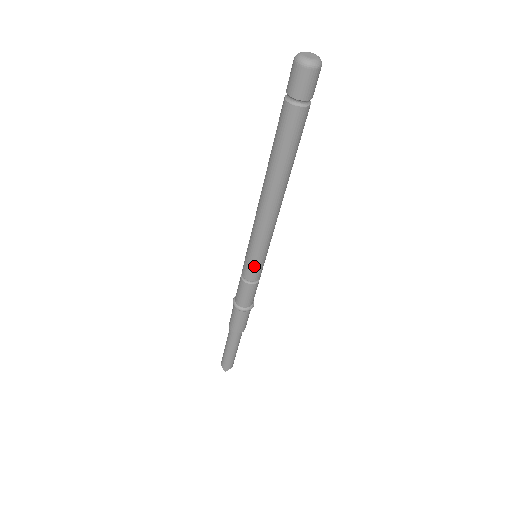
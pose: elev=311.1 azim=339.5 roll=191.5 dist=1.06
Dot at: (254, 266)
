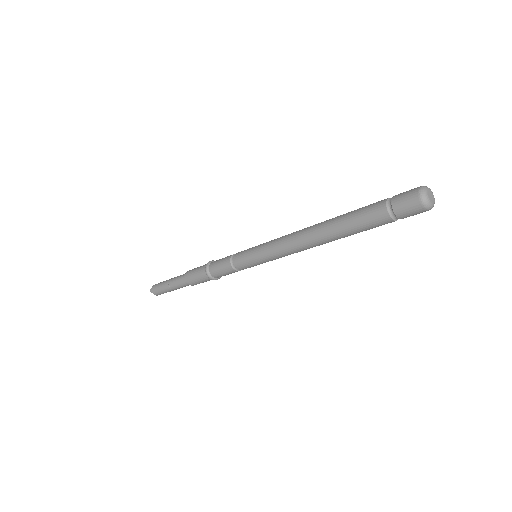
Dot at: (247, 258)
